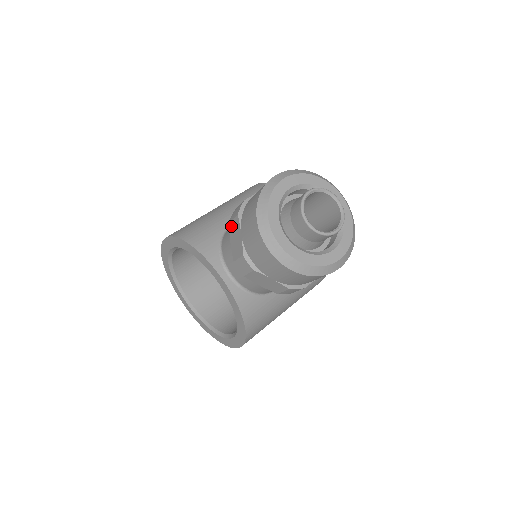
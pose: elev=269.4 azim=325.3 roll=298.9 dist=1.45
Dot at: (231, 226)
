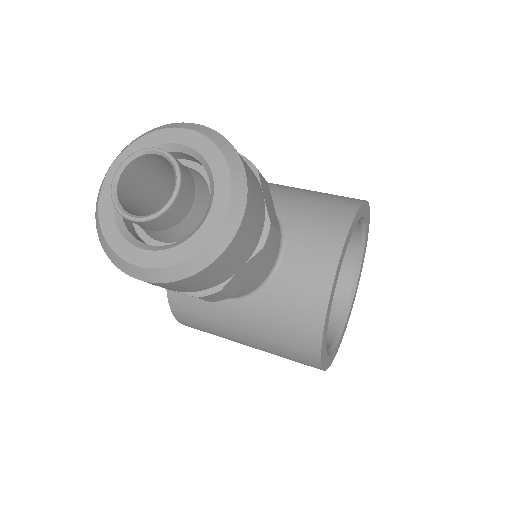
Dot at: occluded
